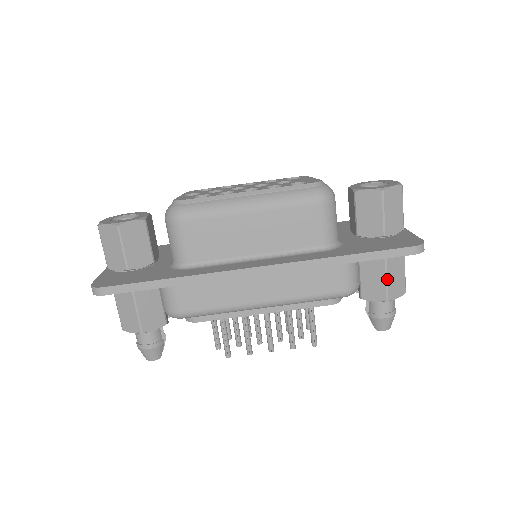
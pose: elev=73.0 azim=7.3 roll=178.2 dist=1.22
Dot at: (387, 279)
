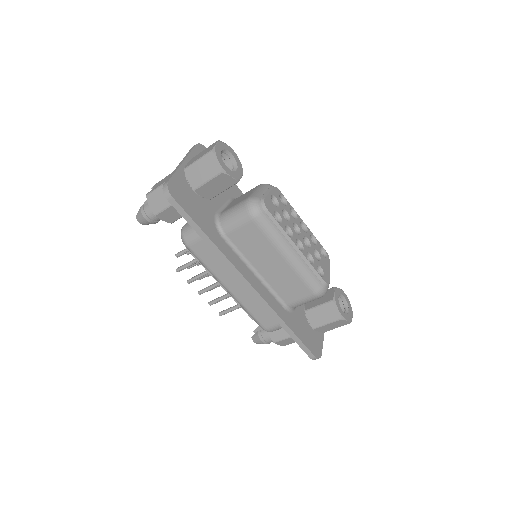
Dot at: (287, 338)
